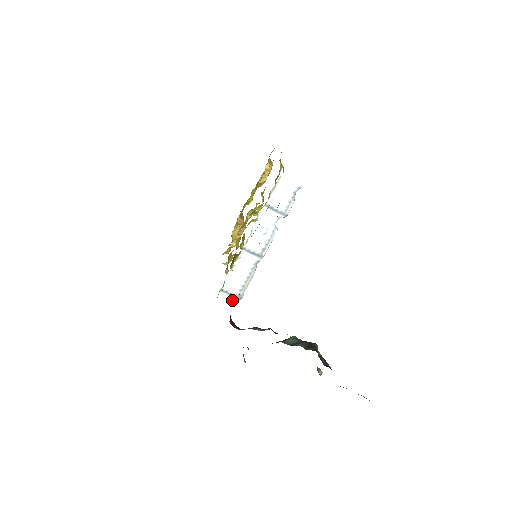
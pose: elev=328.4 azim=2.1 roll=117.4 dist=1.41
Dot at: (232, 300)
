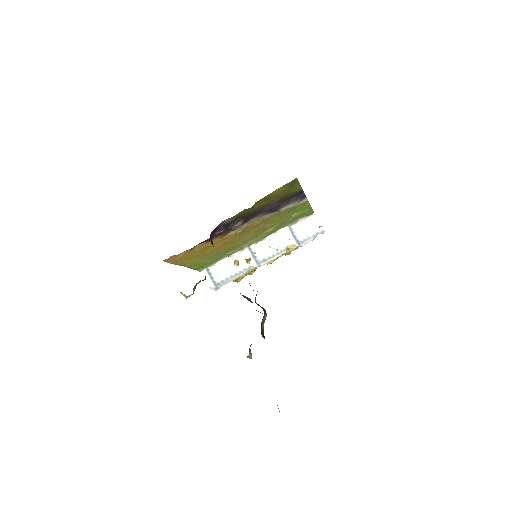
Dot at: (209, 284)
